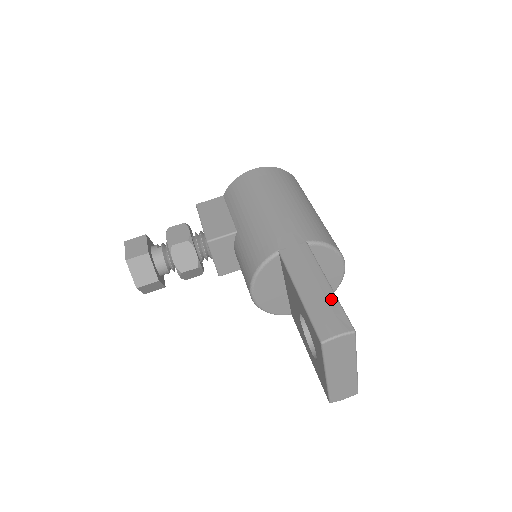
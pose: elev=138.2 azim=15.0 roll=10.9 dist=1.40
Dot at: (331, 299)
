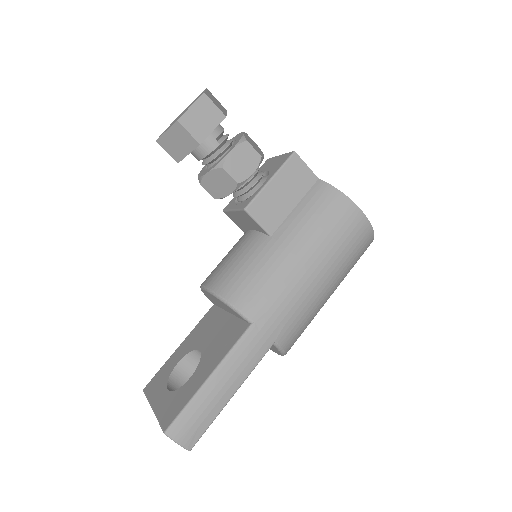
Dot at: (215, 412)
